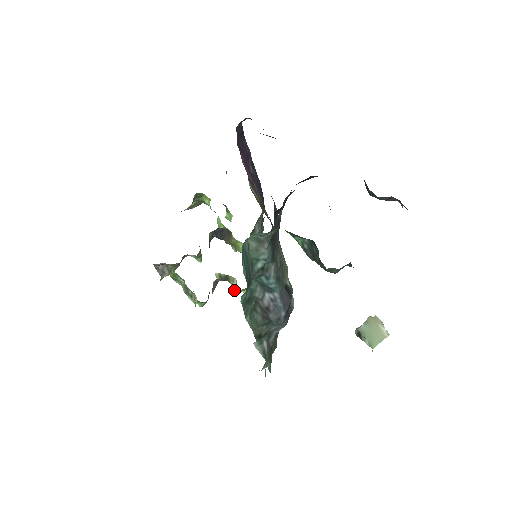
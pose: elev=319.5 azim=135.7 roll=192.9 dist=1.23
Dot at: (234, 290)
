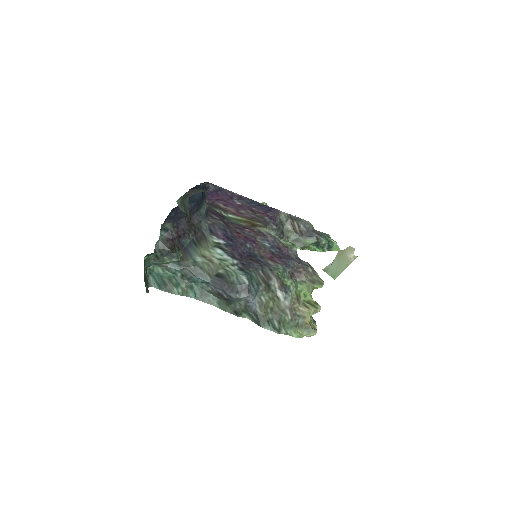
Dot at: occluded
